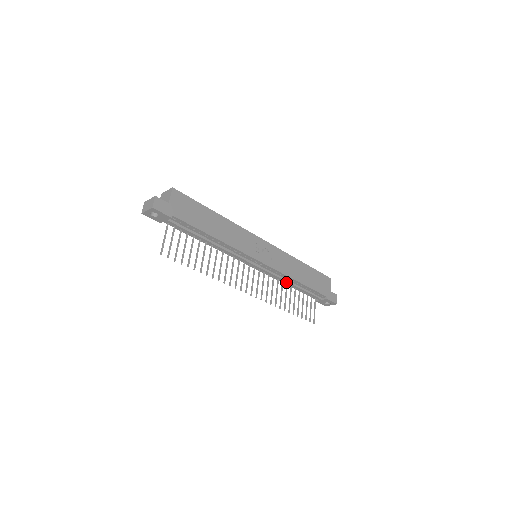
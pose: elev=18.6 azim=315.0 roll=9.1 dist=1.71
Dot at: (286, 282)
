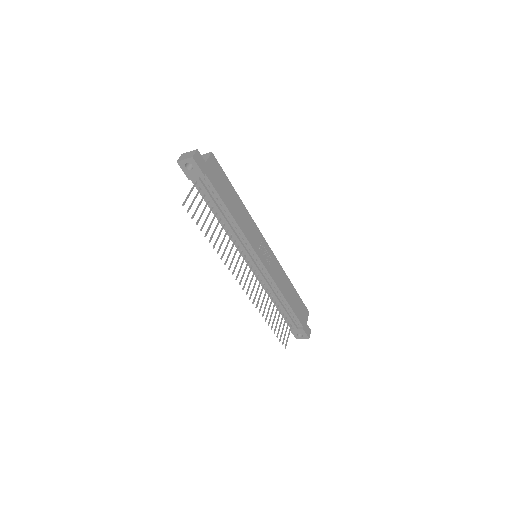
Dot at: (273, 294)
